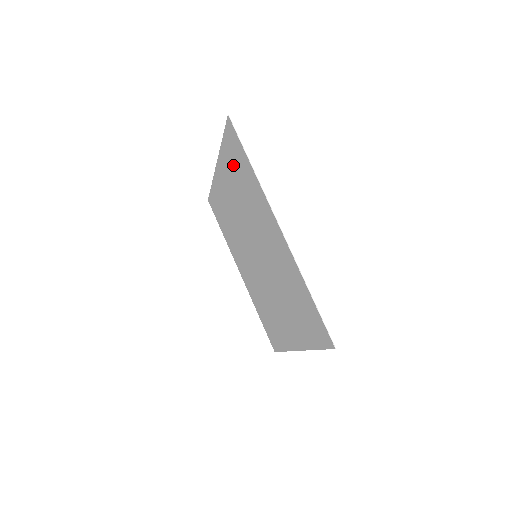
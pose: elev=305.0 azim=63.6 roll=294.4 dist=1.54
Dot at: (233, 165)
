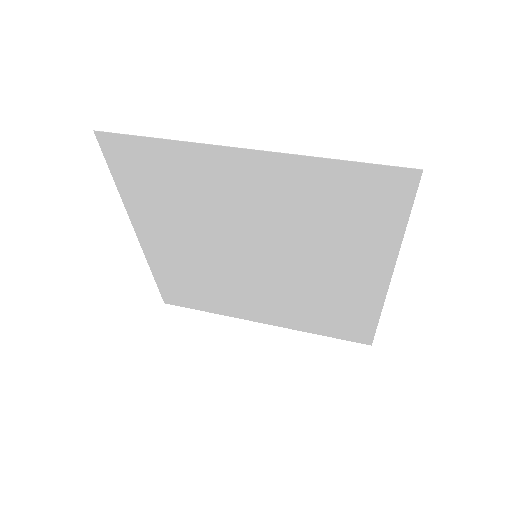
Dot at: (147, 187)
